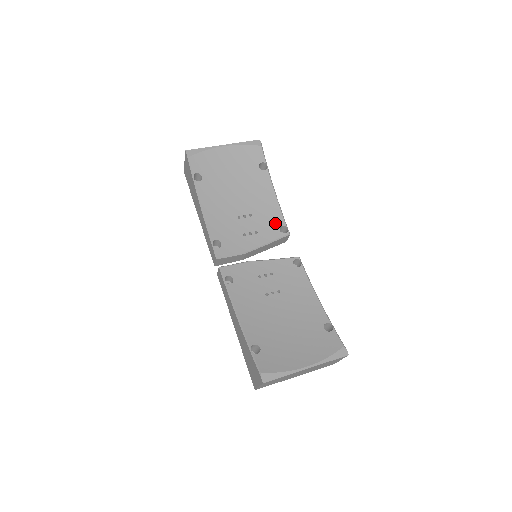
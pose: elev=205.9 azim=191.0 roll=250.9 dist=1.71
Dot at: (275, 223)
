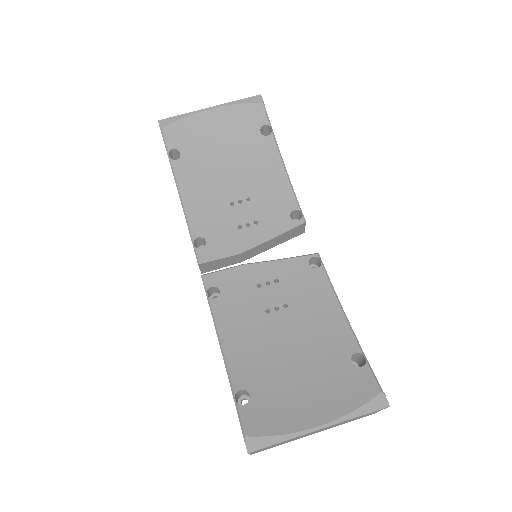
Dot at: (284, 207)
